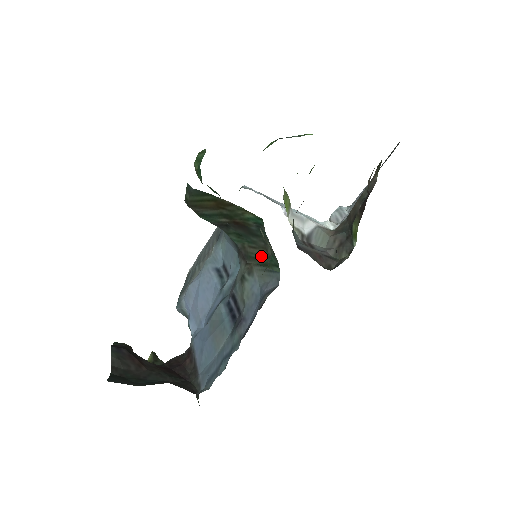
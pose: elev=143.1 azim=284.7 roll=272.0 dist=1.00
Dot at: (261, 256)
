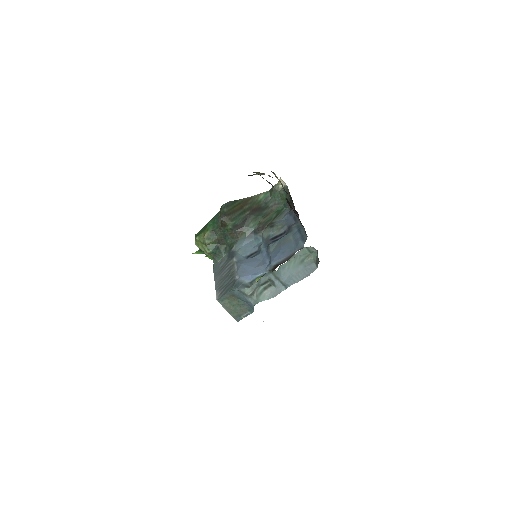
Dot at: (272, 215)
